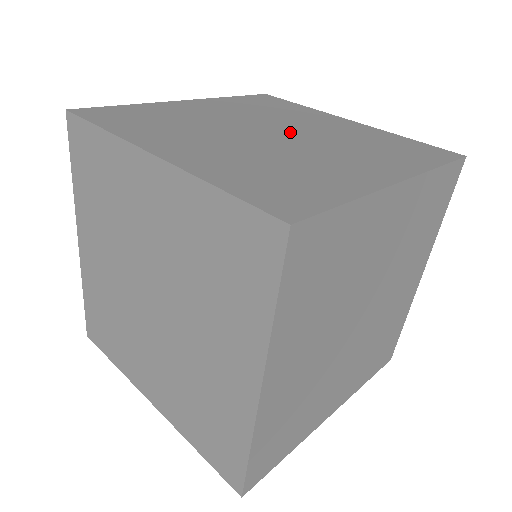
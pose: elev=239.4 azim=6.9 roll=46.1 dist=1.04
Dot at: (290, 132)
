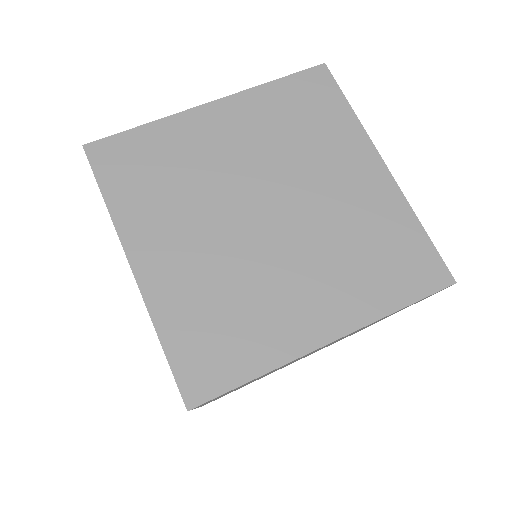
Dot at: occluded
